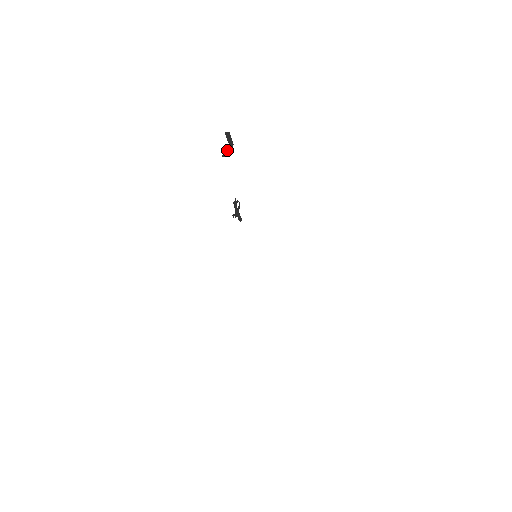
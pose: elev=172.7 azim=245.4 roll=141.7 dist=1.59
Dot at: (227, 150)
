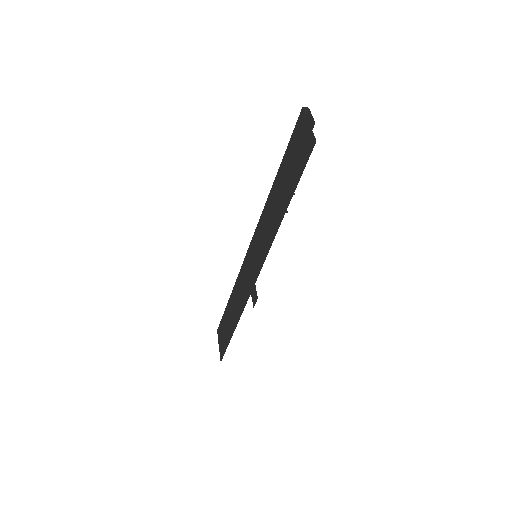
Dot at: (301, 129)
